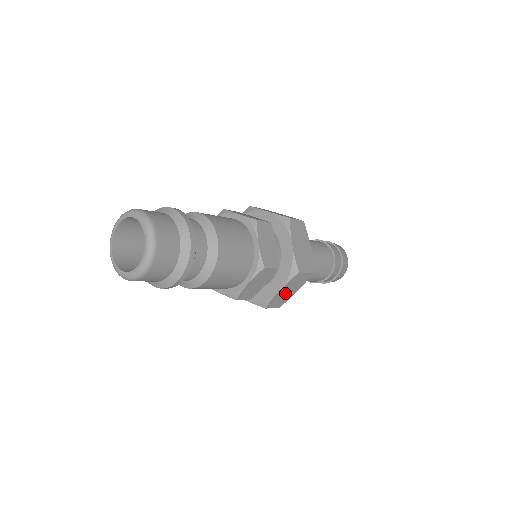
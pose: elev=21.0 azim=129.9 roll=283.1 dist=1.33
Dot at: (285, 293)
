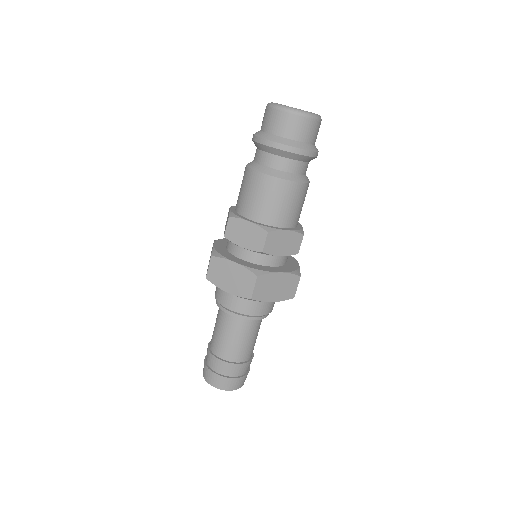
Dot at: (274, 286)
